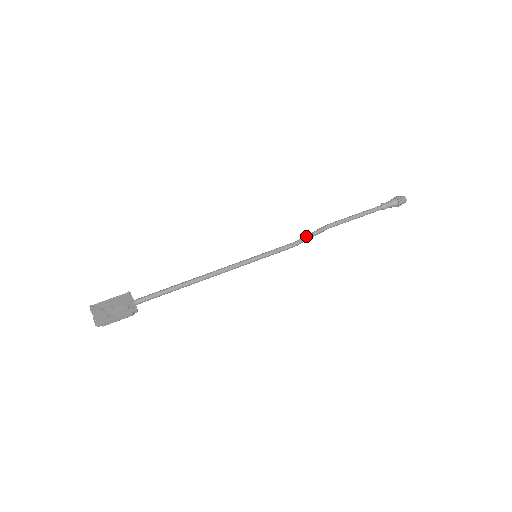
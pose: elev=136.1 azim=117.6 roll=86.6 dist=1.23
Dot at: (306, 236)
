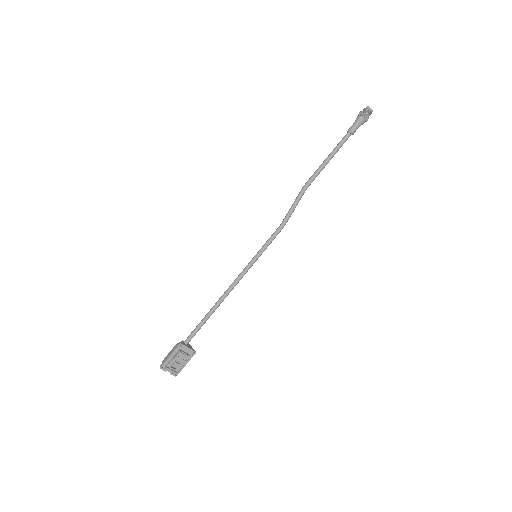
Dot at: (291, 213)
